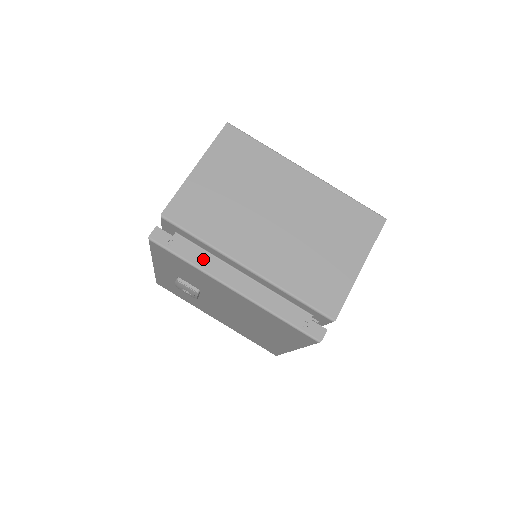
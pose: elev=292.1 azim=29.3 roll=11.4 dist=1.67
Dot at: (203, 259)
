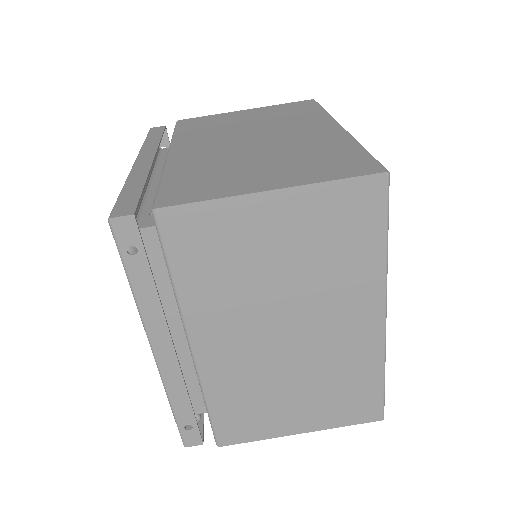
Dot at: (152, 299)
